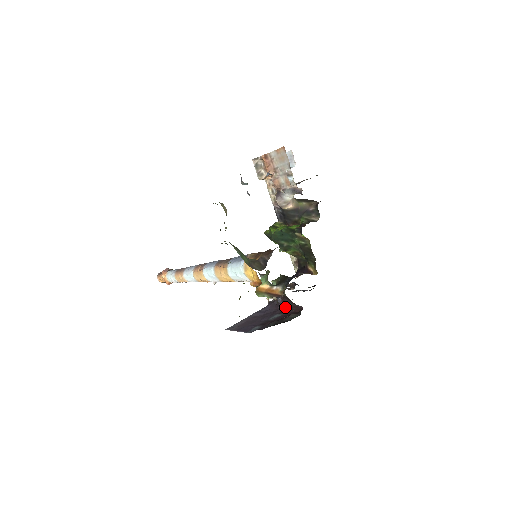
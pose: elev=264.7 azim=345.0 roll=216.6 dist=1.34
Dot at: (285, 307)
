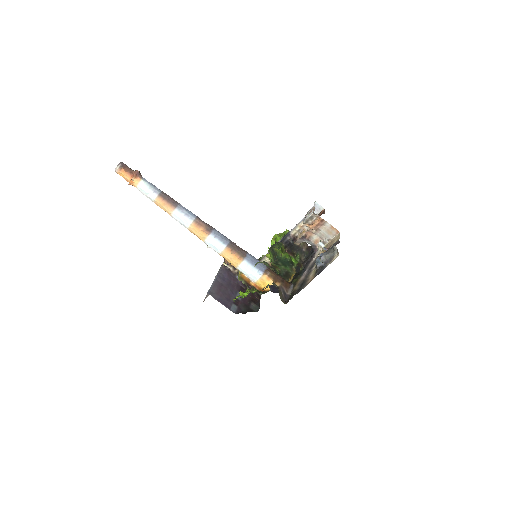
Dot at: (241, 285)
